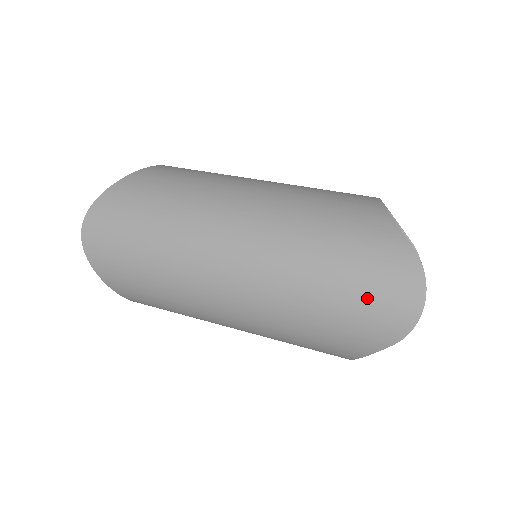
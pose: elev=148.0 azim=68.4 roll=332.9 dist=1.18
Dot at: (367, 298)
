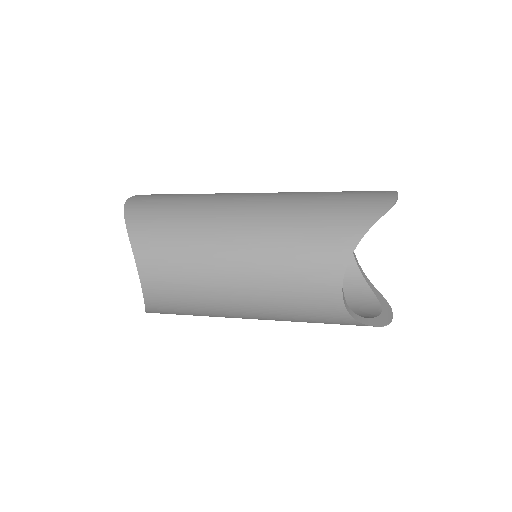
Dot at: (357, 196)
